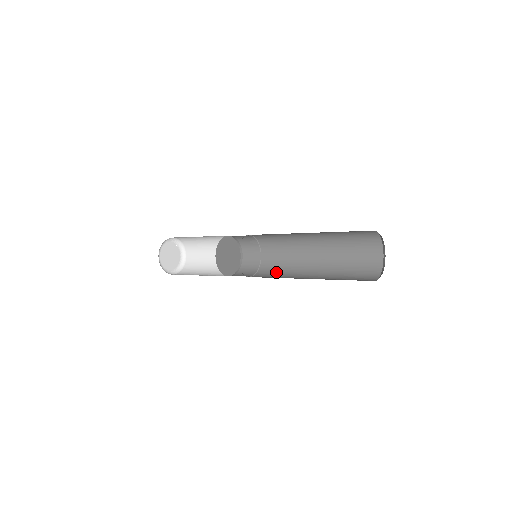
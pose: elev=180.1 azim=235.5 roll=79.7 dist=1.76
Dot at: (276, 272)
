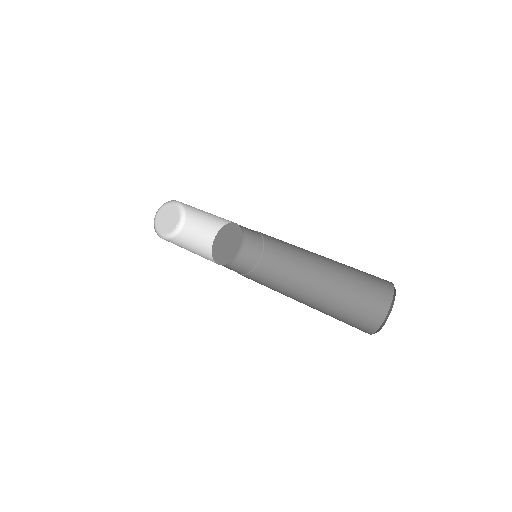
Dot at: (275, 275)
